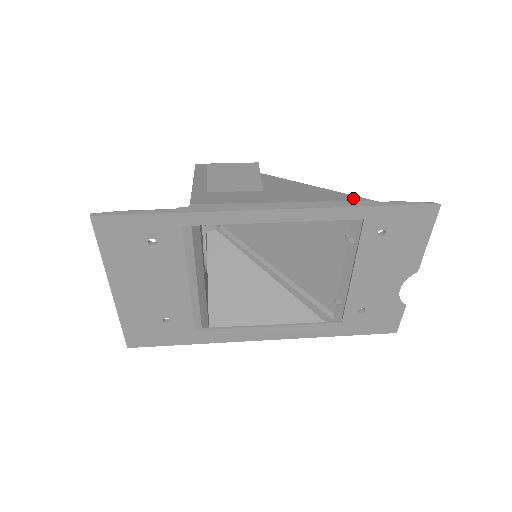
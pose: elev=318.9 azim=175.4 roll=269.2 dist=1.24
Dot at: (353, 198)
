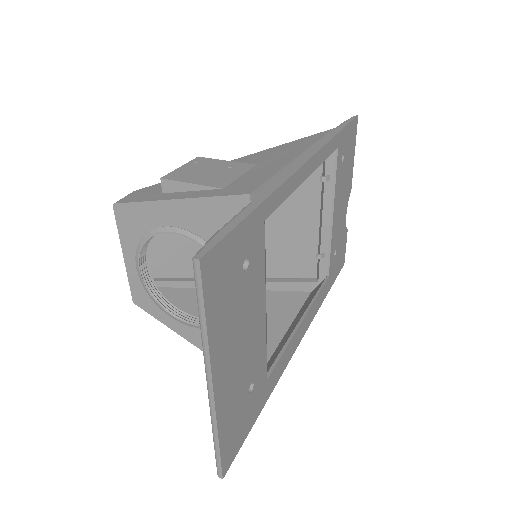
Dot at: (320, 134)
